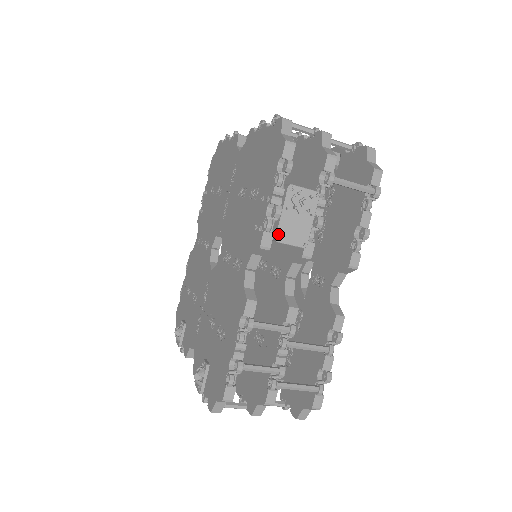
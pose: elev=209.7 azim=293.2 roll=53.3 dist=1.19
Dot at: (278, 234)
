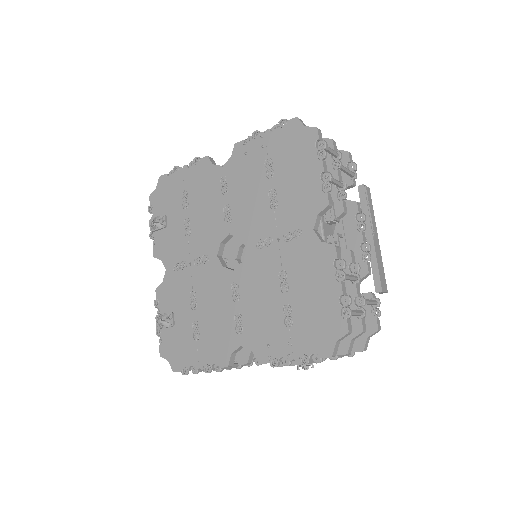
Dot at: occluded
